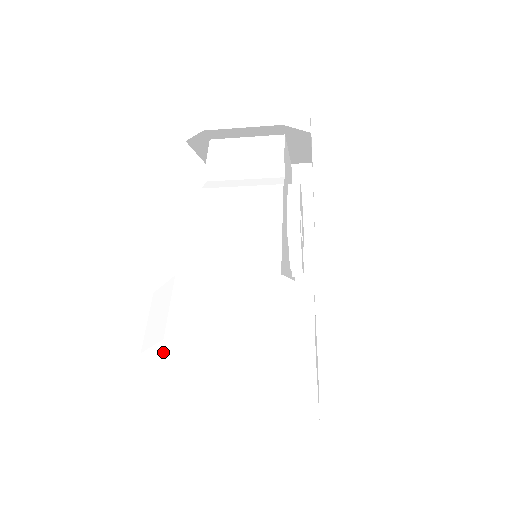
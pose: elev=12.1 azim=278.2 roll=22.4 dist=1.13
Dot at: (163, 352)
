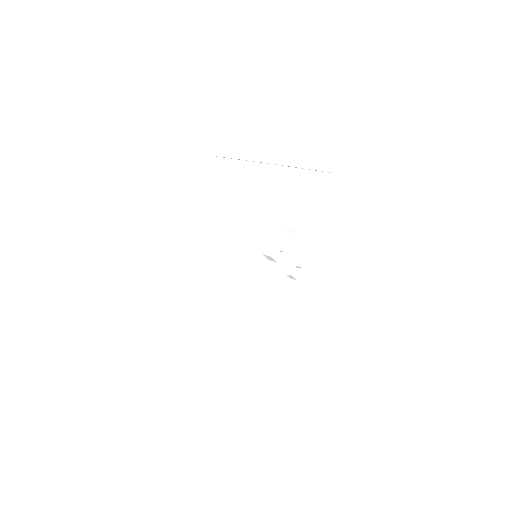
Dot at: occluded
